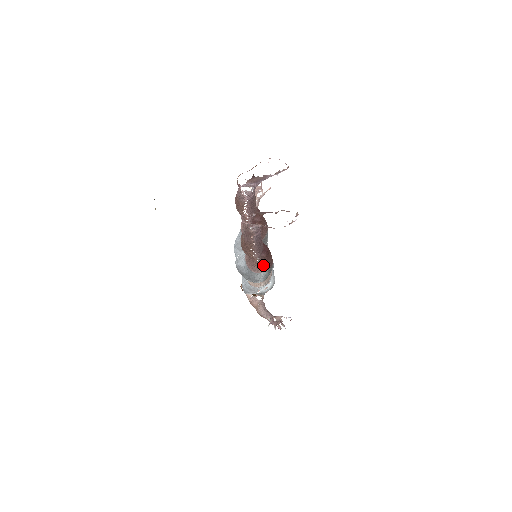
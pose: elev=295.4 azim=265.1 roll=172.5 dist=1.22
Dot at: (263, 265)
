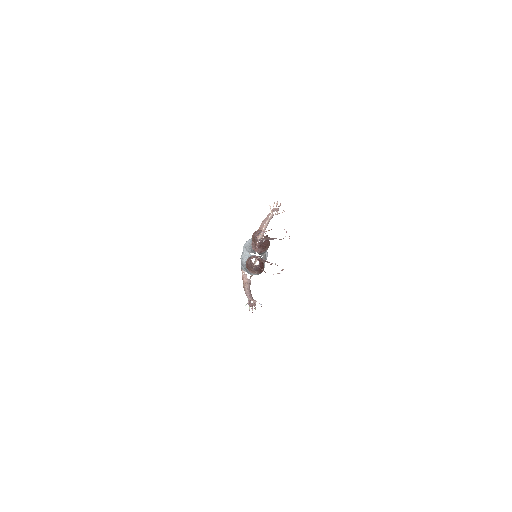
Dot at: (256, 272)
